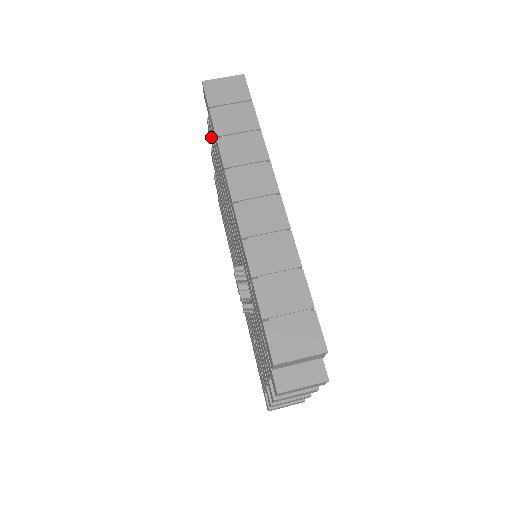
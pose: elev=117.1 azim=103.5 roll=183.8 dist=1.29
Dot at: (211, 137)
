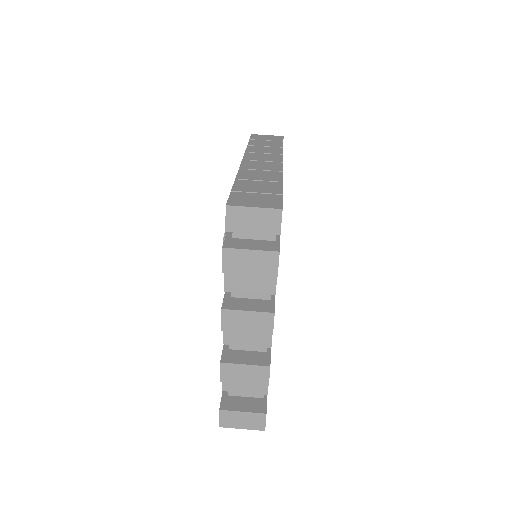
Dot at: occluded
